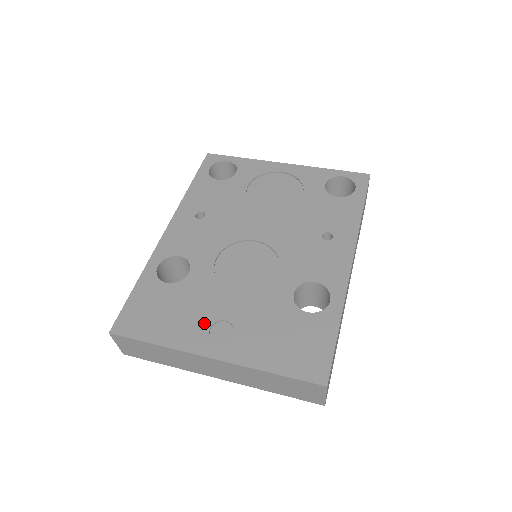
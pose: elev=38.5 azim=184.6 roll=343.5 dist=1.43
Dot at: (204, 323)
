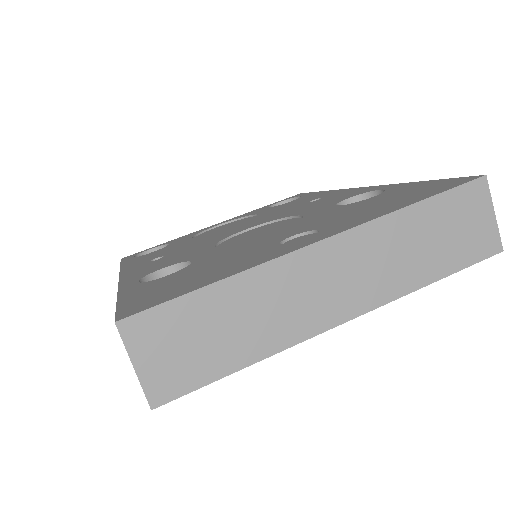
Dot at: (267, 248)
